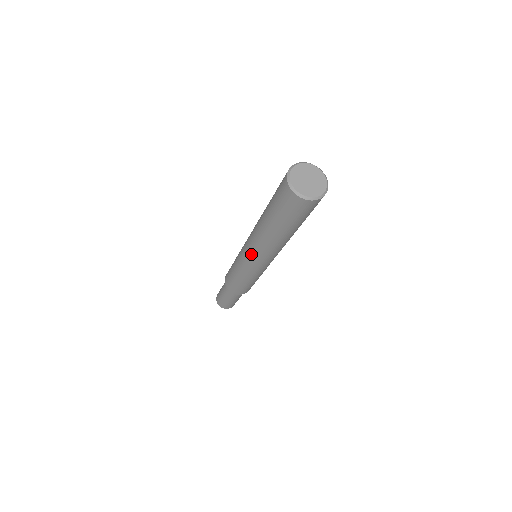
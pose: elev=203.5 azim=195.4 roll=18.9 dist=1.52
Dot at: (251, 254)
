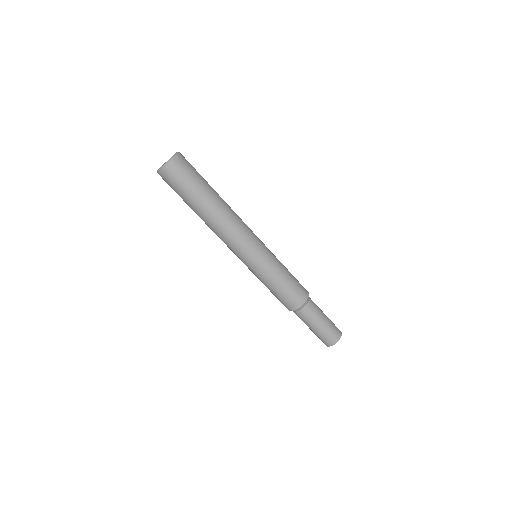
Dot at: (231, 250)
